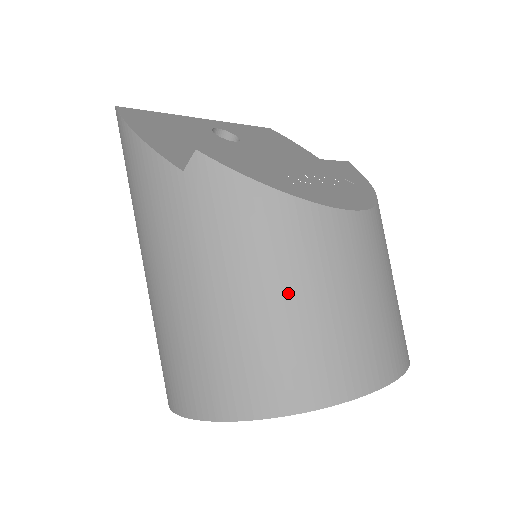
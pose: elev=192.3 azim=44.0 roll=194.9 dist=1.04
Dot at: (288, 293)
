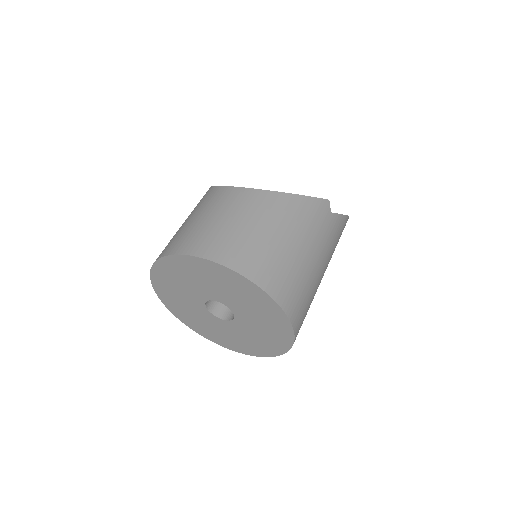
Dot at: occluded
